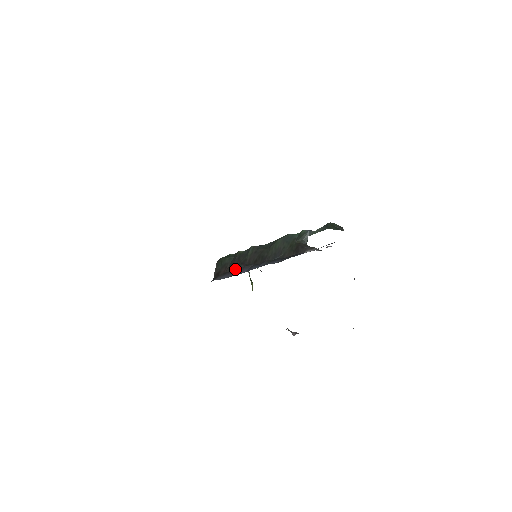
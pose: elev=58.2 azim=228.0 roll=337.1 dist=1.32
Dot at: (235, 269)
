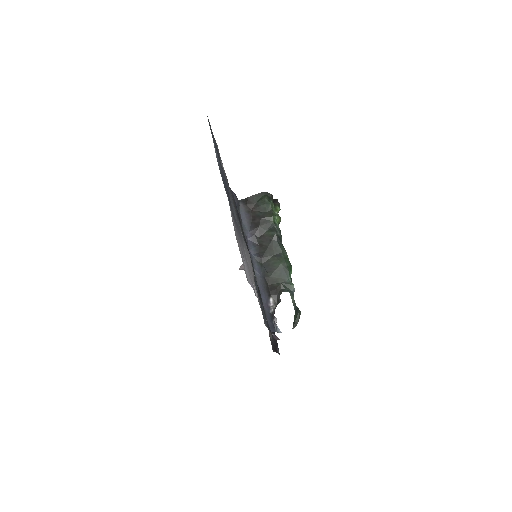
Dot at: (253, 224)
